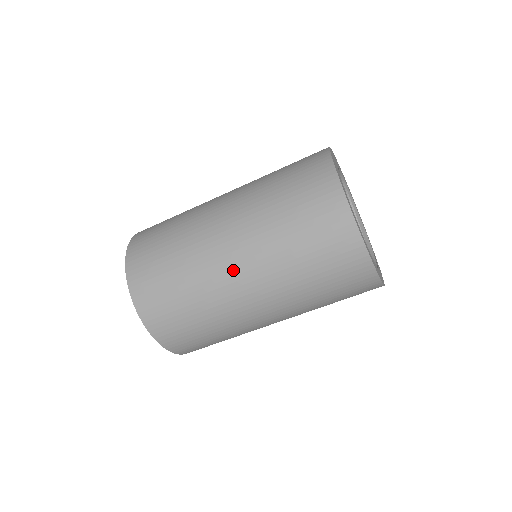
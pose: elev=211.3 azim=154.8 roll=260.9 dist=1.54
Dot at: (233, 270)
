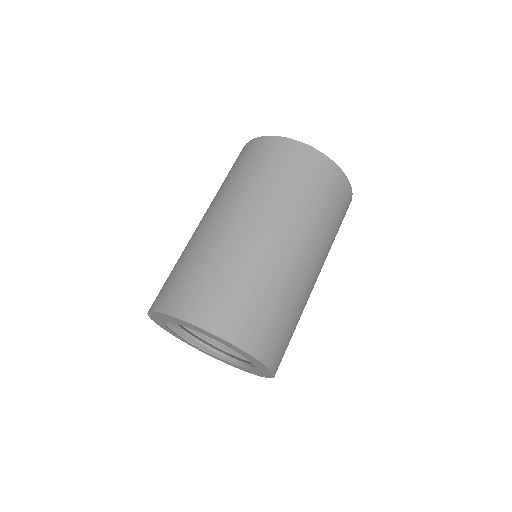
Dot at: (309, 268)
